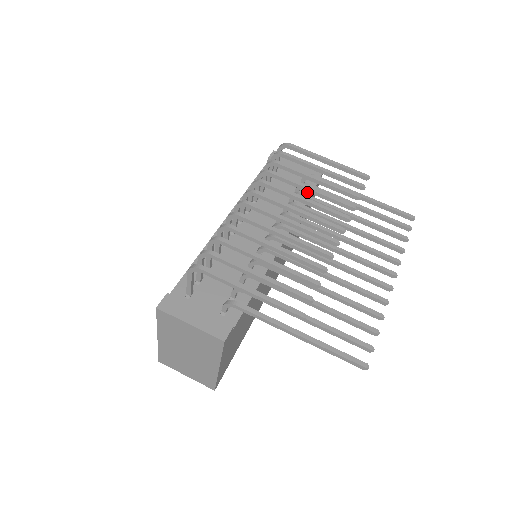
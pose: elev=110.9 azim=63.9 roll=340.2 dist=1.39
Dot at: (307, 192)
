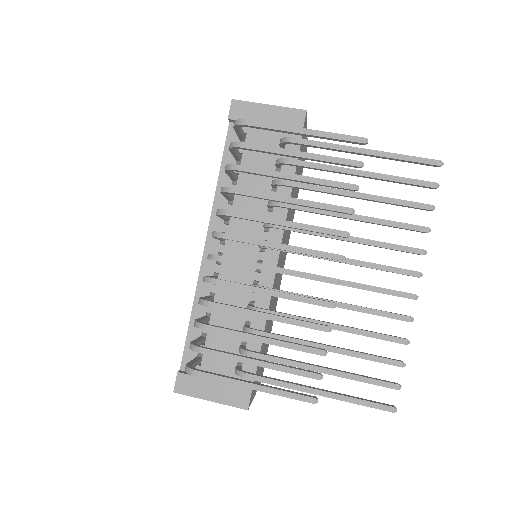
Dot at: occluded
